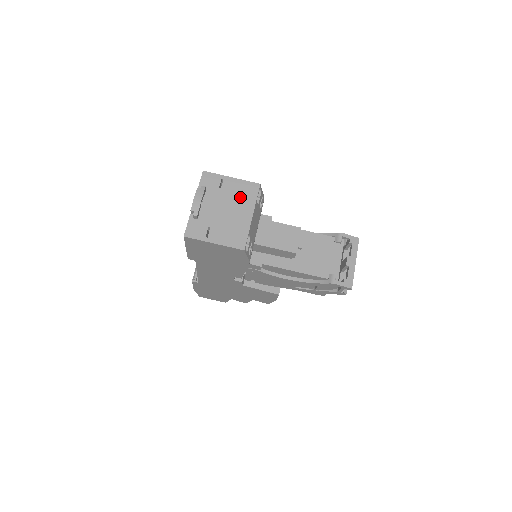
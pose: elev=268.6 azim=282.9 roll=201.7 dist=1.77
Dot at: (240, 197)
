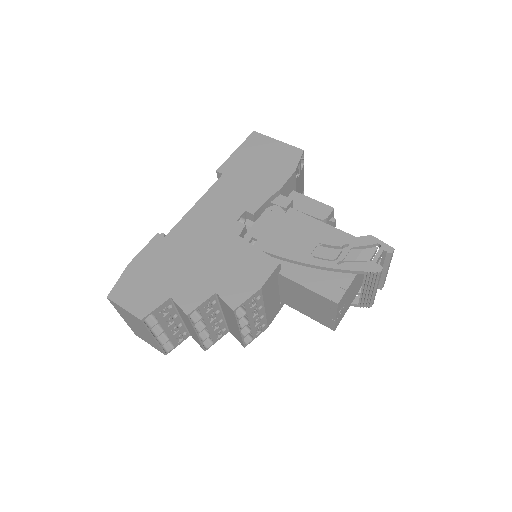
Dot at: occluded
